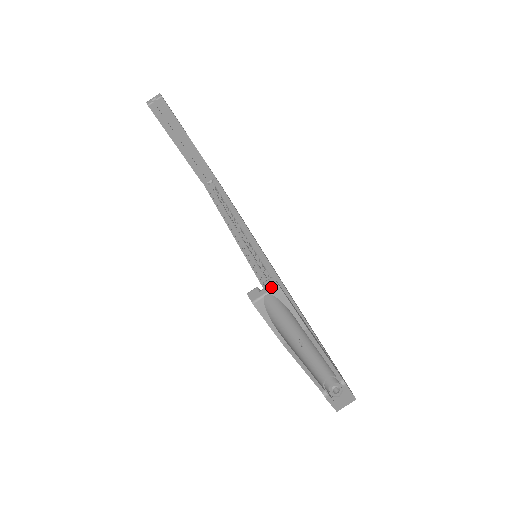
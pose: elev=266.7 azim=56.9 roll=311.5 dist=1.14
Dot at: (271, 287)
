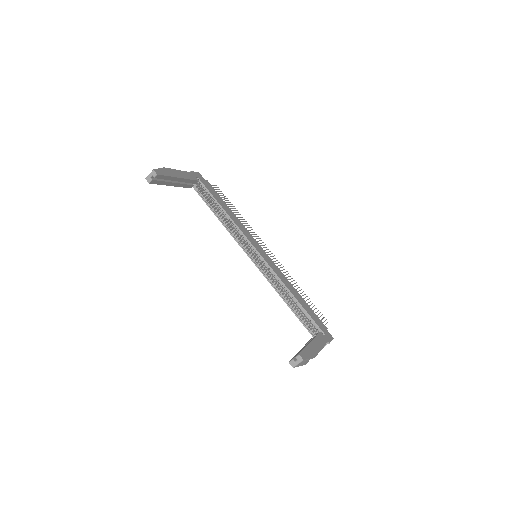
Dot at: (300, 361)
